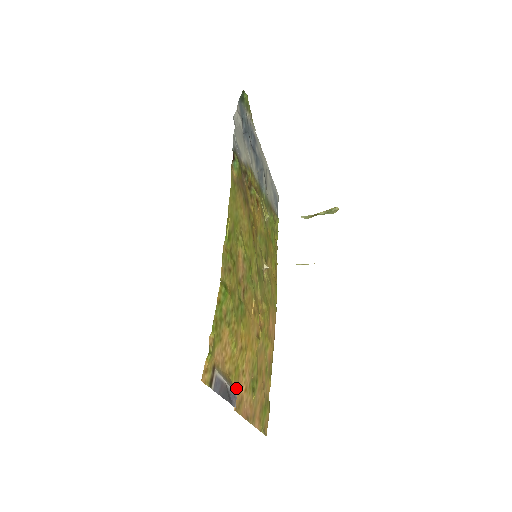
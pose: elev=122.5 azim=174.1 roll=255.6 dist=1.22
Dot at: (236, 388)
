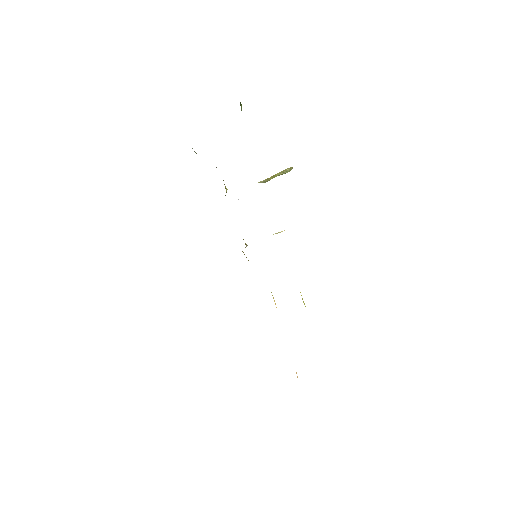
Dot at: occluded
